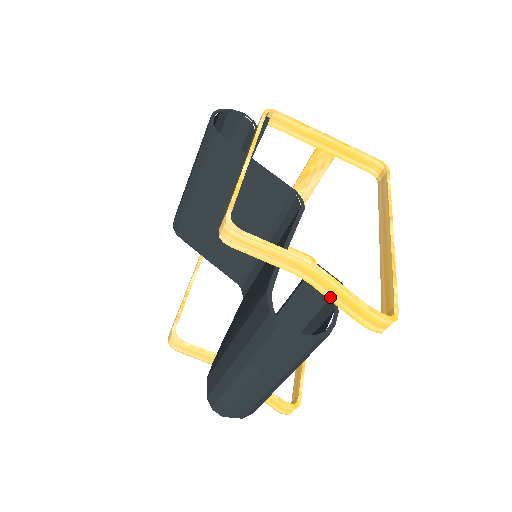
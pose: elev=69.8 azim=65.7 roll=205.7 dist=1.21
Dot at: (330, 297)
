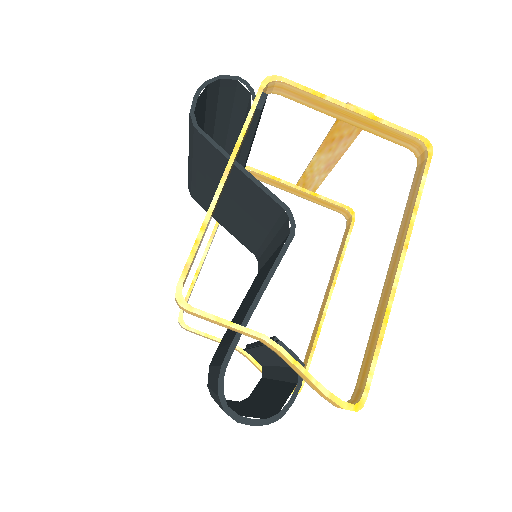
Dot at: (294, 370)
